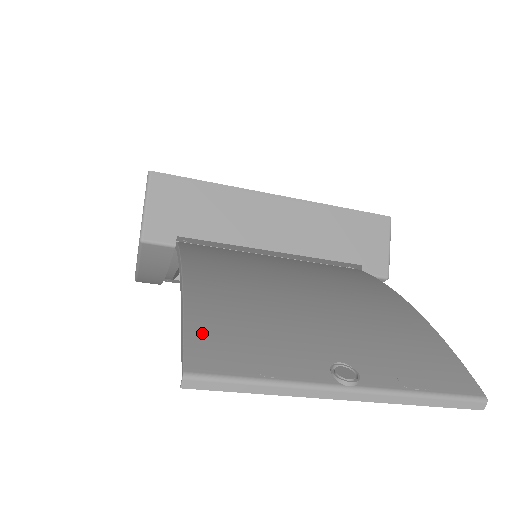
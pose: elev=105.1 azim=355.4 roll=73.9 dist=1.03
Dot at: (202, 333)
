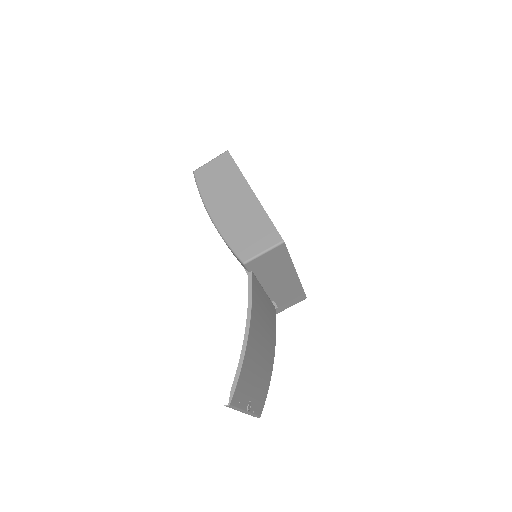
Dot at: (240, 383)
